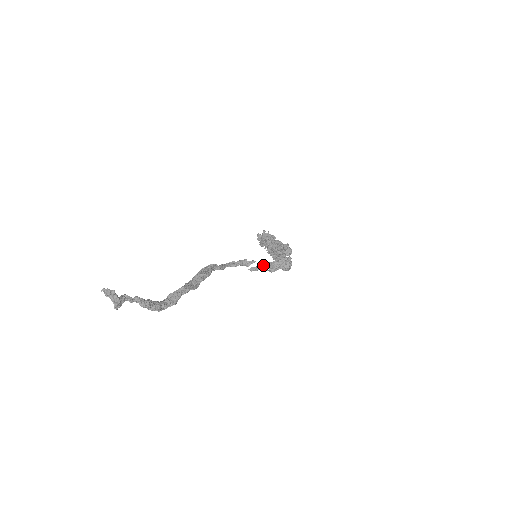
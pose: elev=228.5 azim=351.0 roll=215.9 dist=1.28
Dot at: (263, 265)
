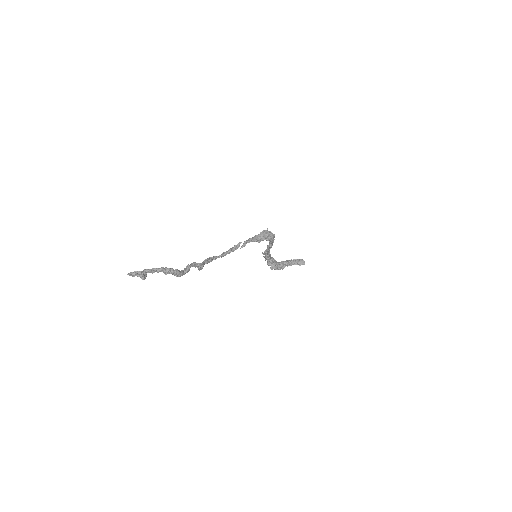
Dot at: (248, 240)
